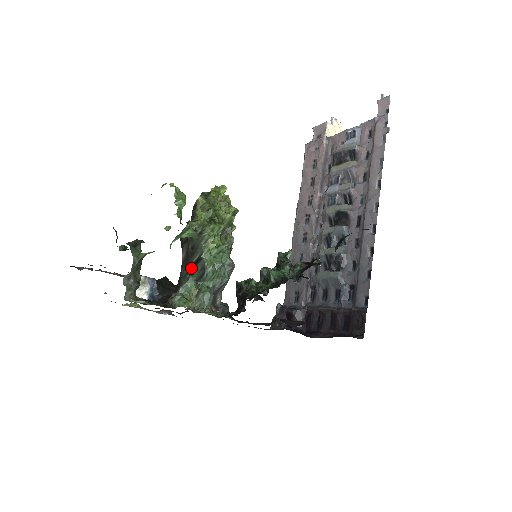
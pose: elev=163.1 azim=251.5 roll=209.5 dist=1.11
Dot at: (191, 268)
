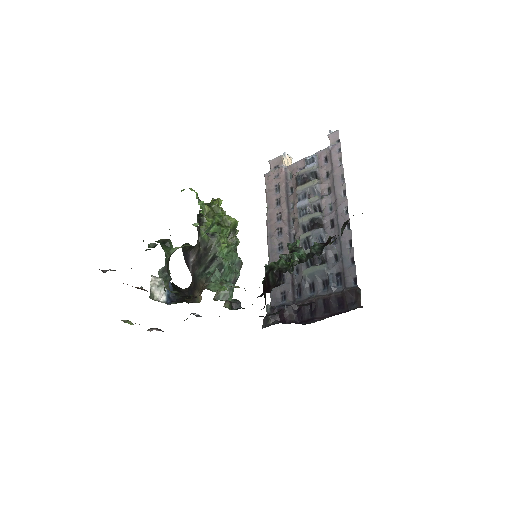
Dot at: (207, 266)
